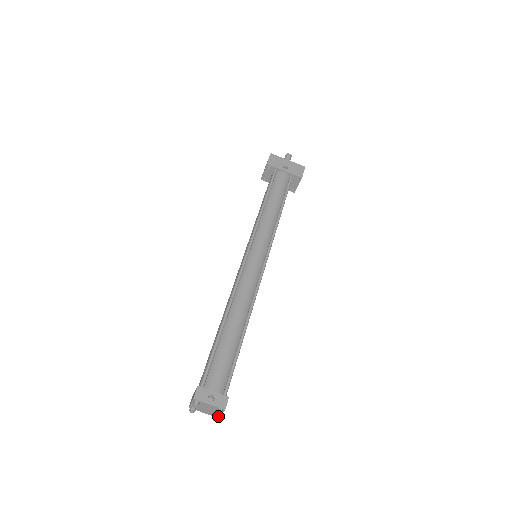
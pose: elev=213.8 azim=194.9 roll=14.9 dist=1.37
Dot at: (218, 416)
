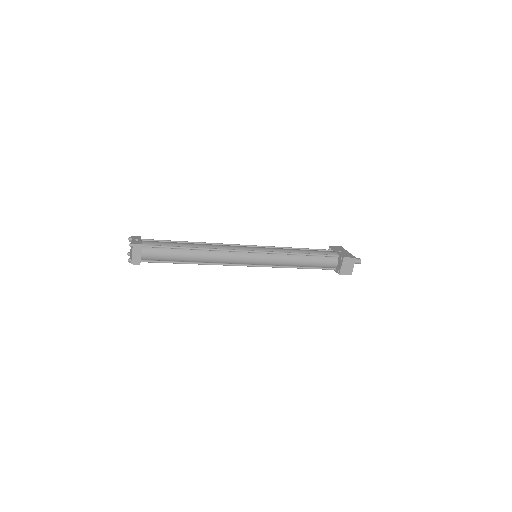
Dot at: (132, 260)
